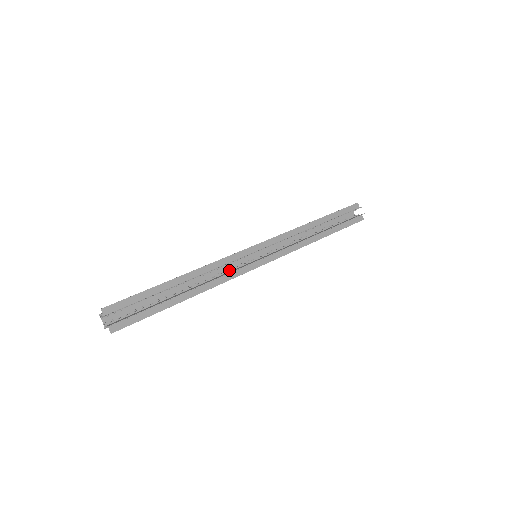
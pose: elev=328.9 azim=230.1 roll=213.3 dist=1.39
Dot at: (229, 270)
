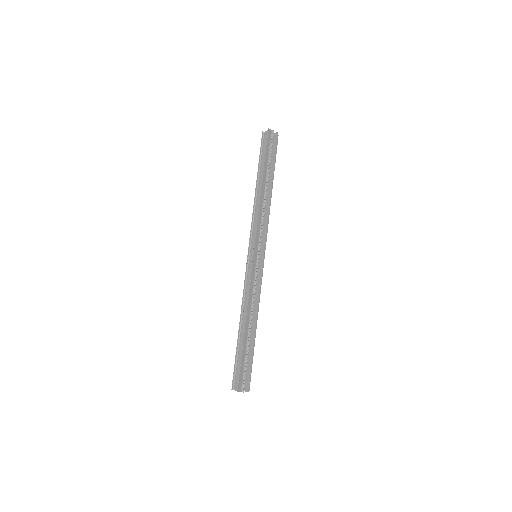
Dot at: occluded
